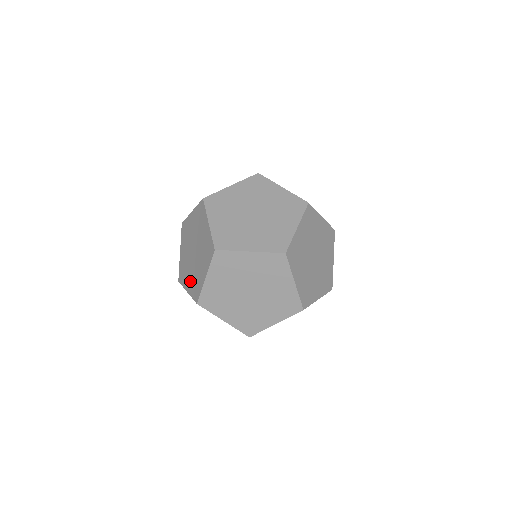
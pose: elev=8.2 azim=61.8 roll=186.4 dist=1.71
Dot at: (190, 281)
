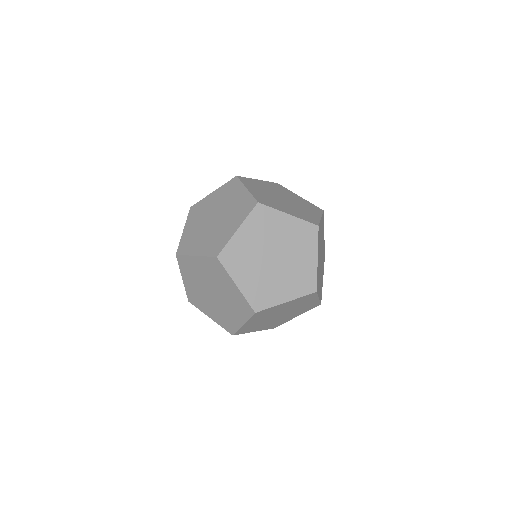
Dot at: occluded
